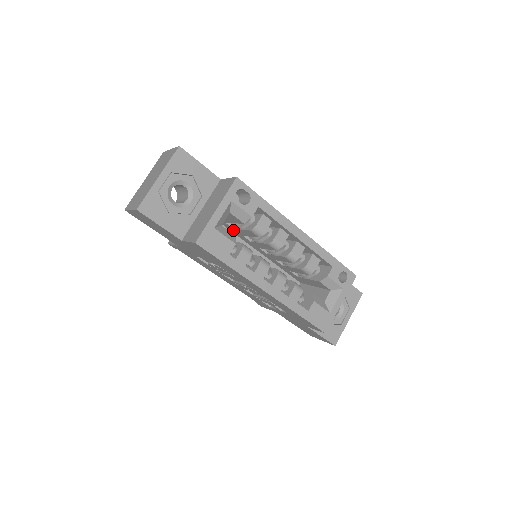
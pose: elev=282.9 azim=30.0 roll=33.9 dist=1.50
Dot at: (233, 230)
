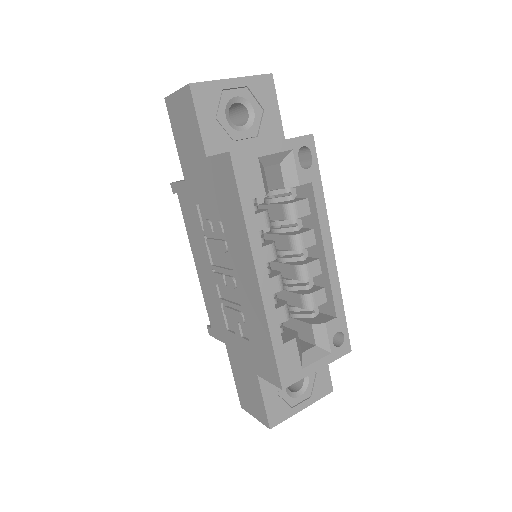
Dot at: occluded
